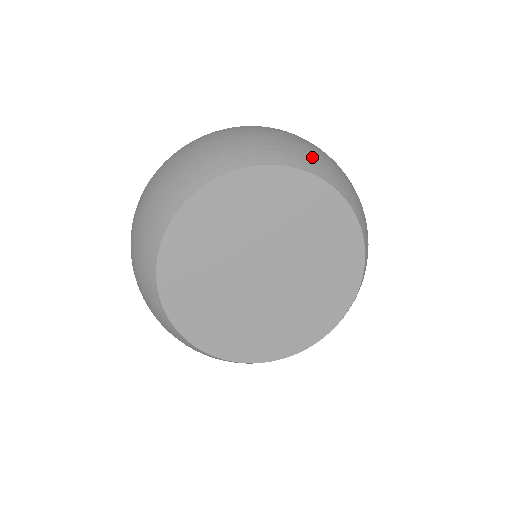
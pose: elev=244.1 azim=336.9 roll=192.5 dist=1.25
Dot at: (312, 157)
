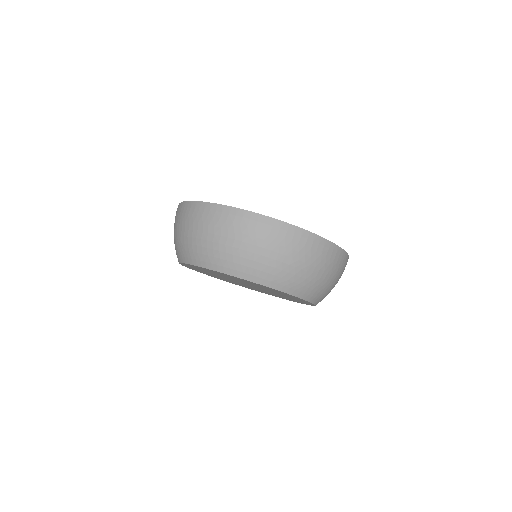
Dot at: (230, 256)
